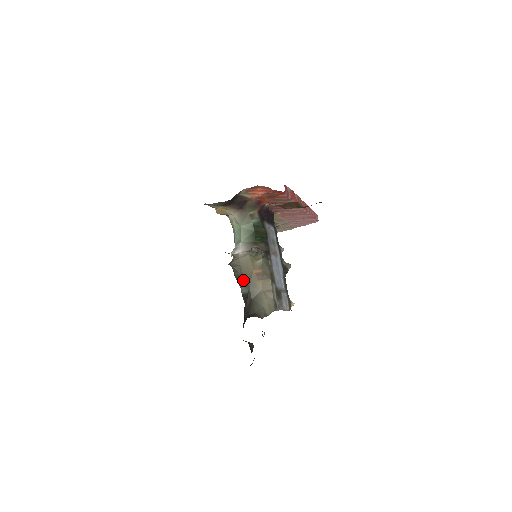
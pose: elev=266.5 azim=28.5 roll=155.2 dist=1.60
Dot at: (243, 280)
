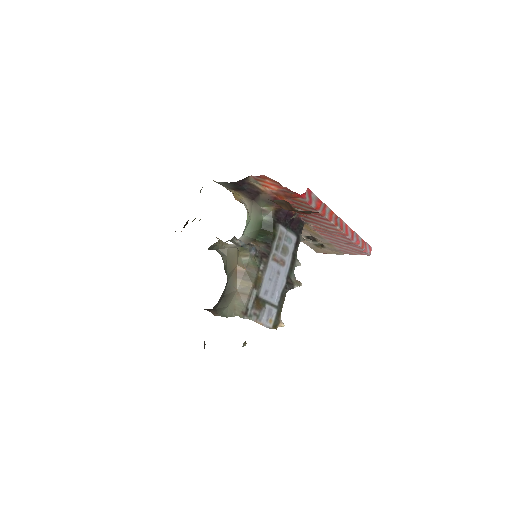
Dot at: (226, 273)
